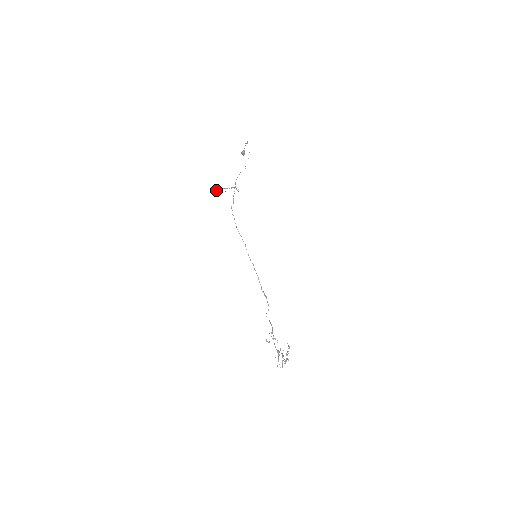
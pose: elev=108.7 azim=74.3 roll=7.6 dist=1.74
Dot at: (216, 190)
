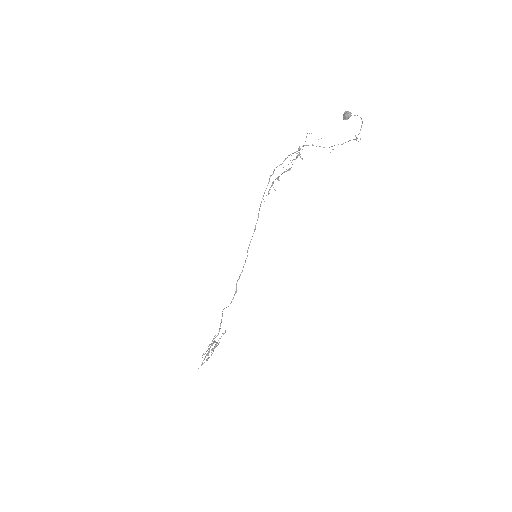
Dot at: occluded
